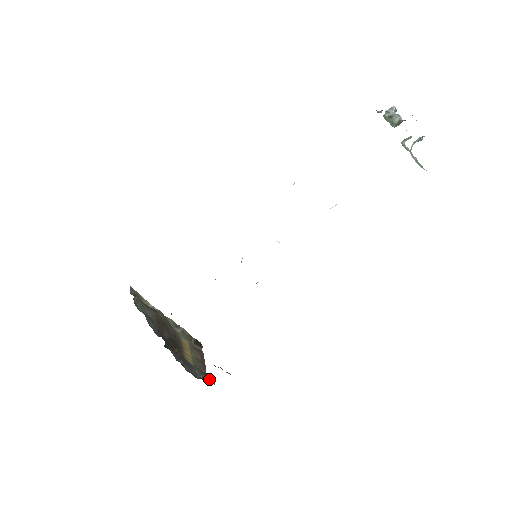
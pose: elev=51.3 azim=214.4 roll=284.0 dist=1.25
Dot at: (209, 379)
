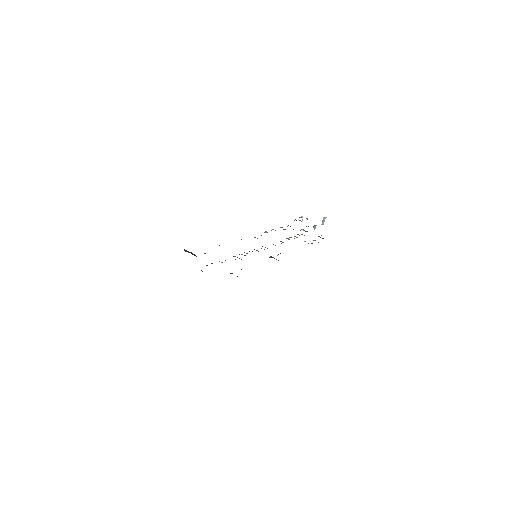
Dot at: occluded
